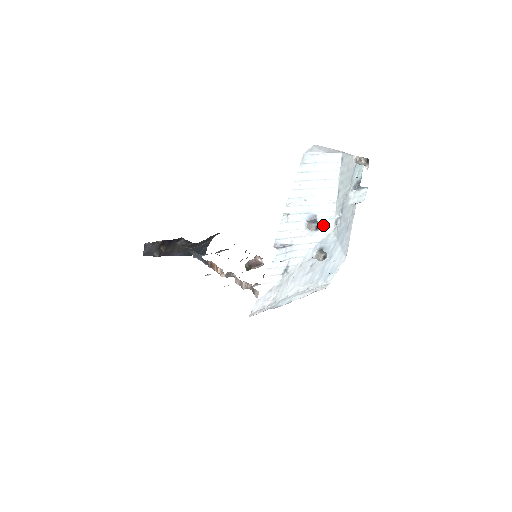
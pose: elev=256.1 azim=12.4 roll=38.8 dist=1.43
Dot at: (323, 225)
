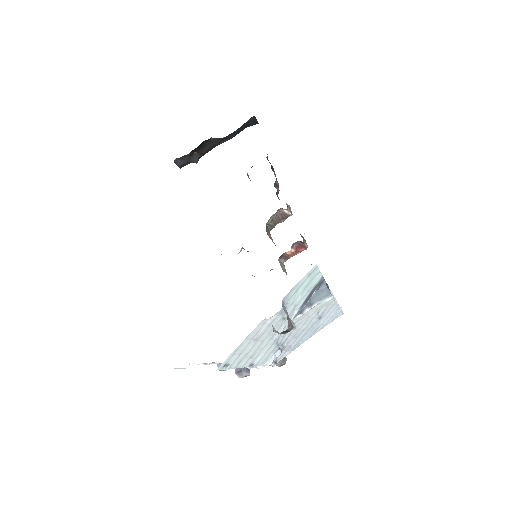
Dot at: occluded
